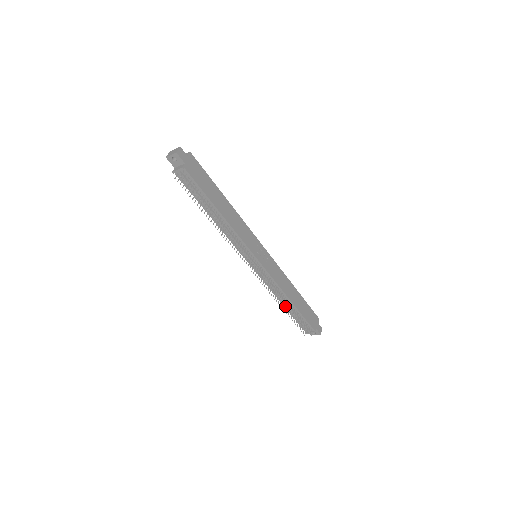
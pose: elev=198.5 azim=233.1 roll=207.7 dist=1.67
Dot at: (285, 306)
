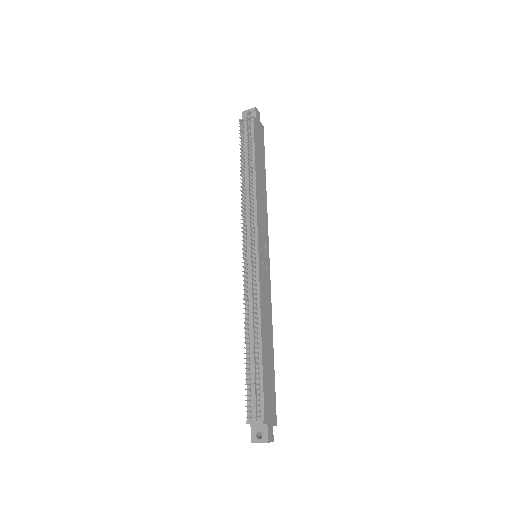
Dot at: (248, 349)
